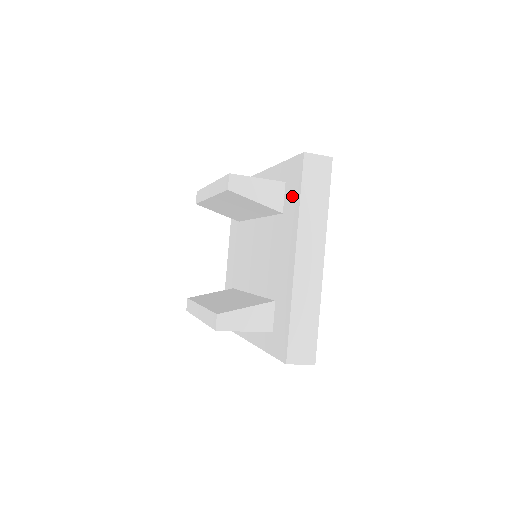
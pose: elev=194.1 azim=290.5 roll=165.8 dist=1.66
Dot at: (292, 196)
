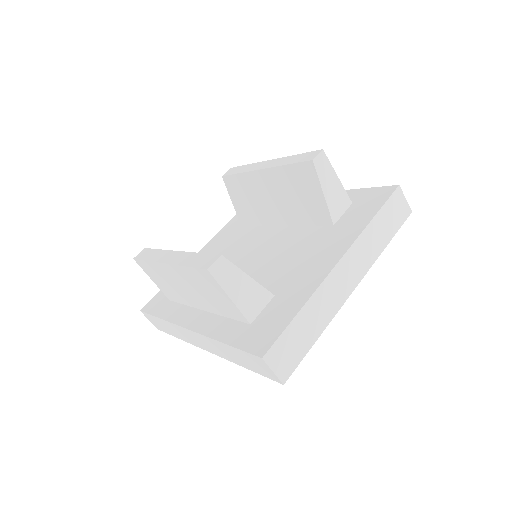
Dot at: (360, 213)
